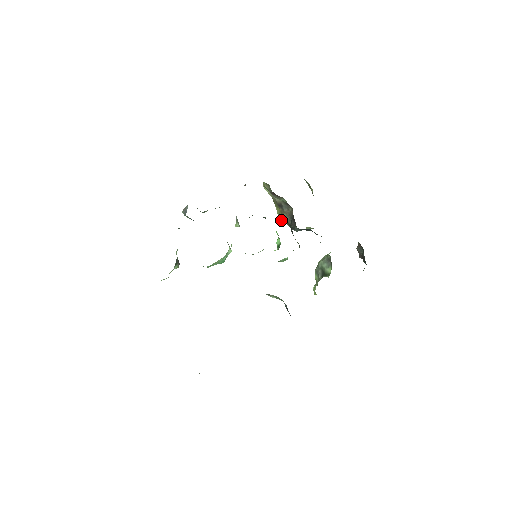
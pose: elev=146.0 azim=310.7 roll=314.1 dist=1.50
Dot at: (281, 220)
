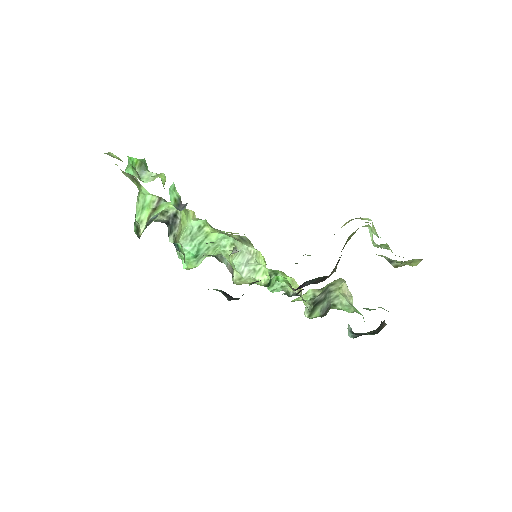
Dot at: occluded
